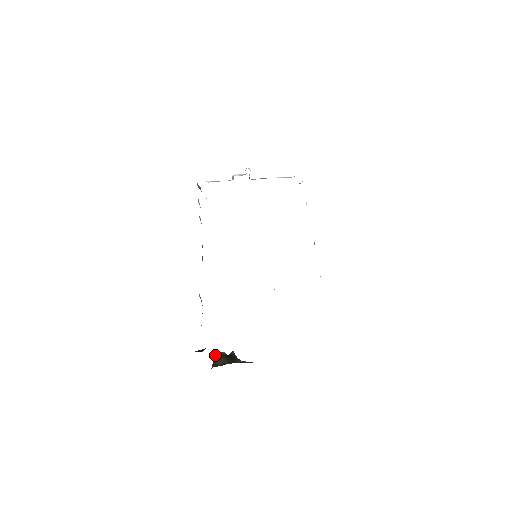
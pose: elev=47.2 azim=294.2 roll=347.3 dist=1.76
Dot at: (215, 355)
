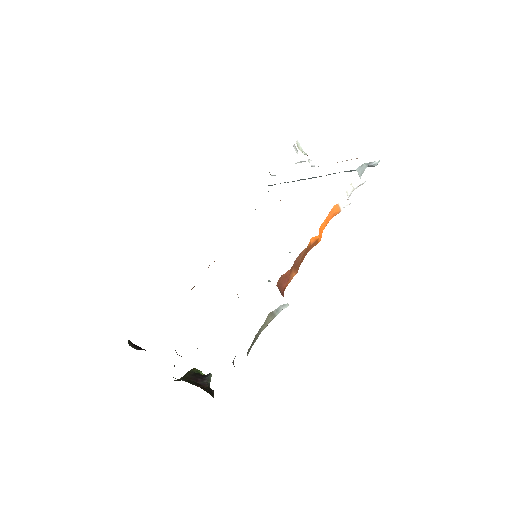
Dot at: occluded
